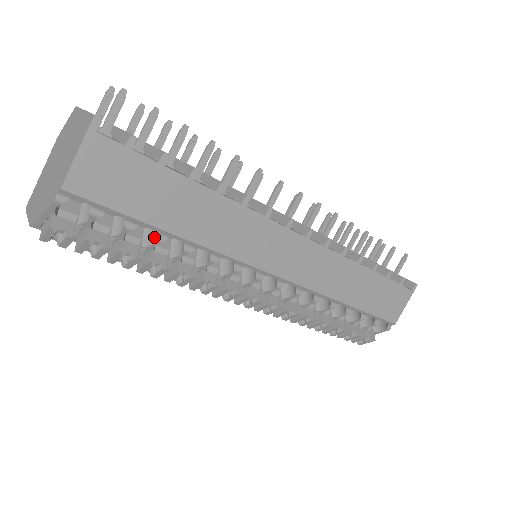
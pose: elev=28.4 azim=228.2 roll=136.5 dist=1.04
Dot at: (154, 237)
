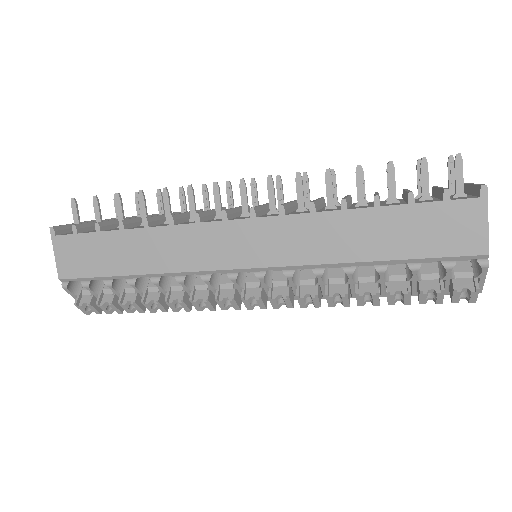
Dot at: occluded
